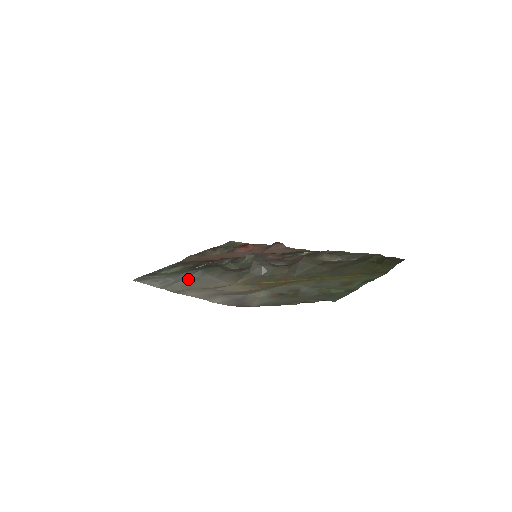
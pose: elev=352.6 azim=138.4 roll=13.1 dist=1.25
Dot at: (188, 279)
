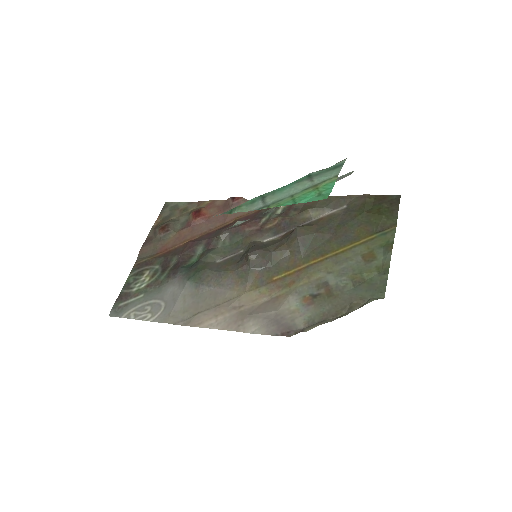
Dot at: (183, 298)
